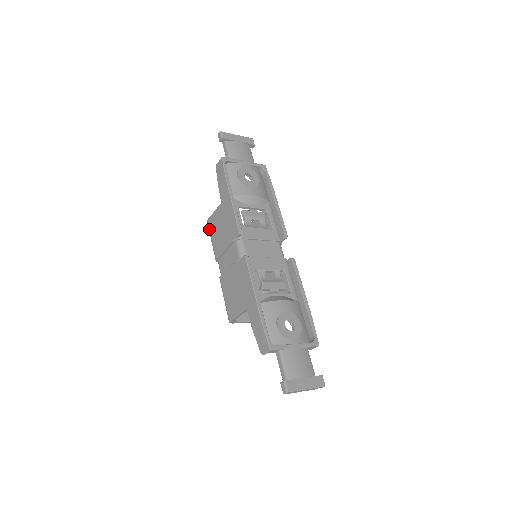
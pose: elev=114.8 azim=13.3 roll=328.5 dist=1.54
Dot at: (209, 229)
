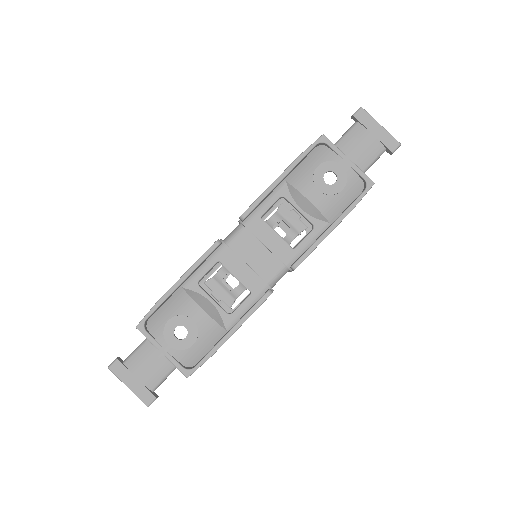
Dot at: occluded
